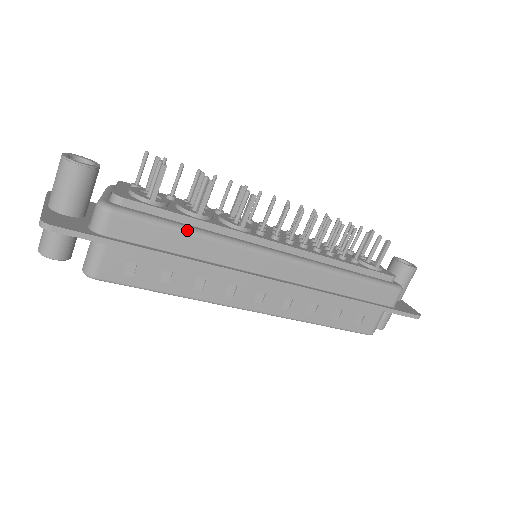
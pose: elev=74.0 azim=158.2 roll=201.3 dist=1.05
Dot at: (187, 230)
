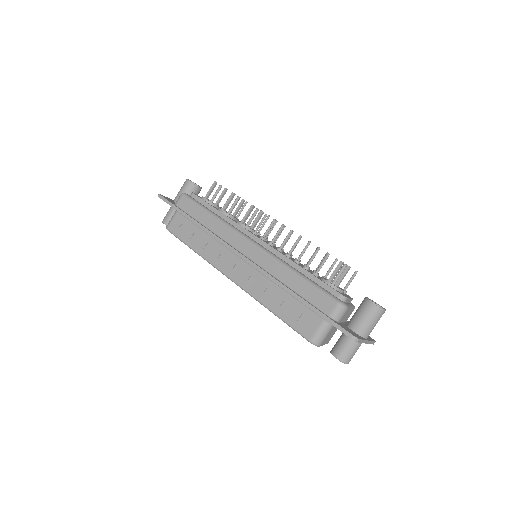
Dot at: (209, 212)
